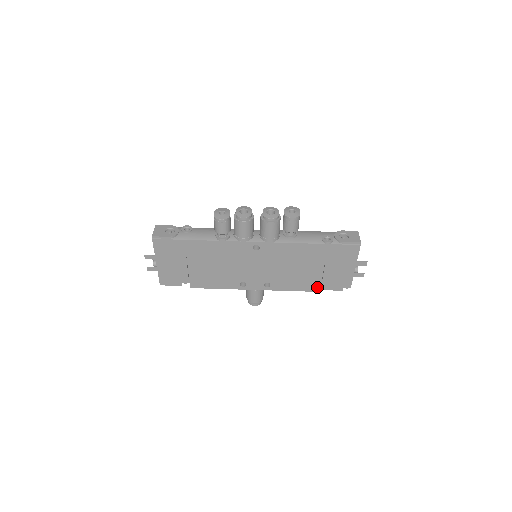
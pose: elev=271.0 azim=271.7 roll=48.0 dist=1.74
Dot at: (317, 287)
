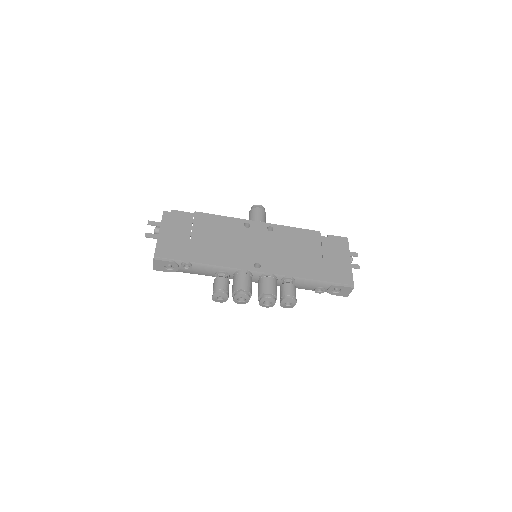
Dot at: occluded
